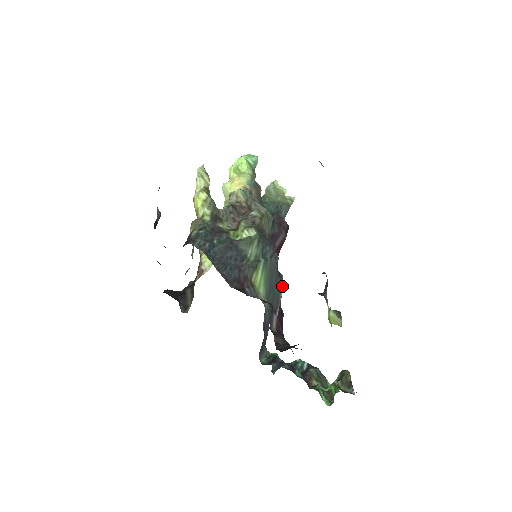
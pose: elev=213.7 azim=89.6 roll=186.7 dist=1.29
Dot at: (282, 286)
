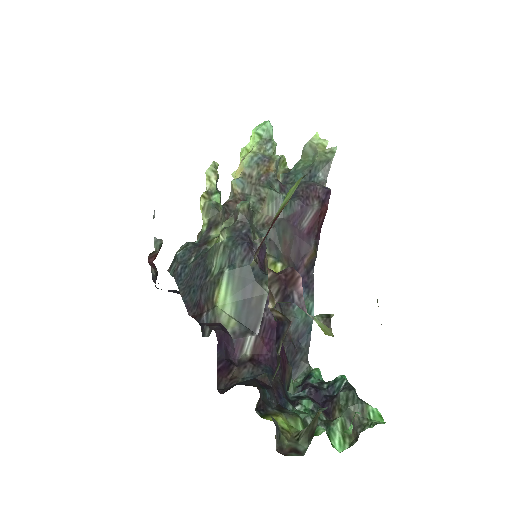
Dot at: (266, 293)
